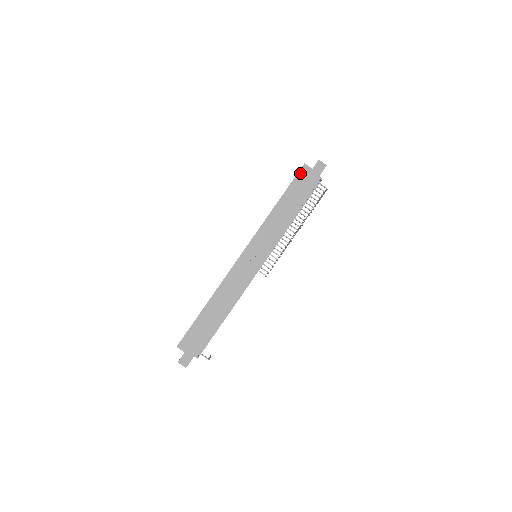
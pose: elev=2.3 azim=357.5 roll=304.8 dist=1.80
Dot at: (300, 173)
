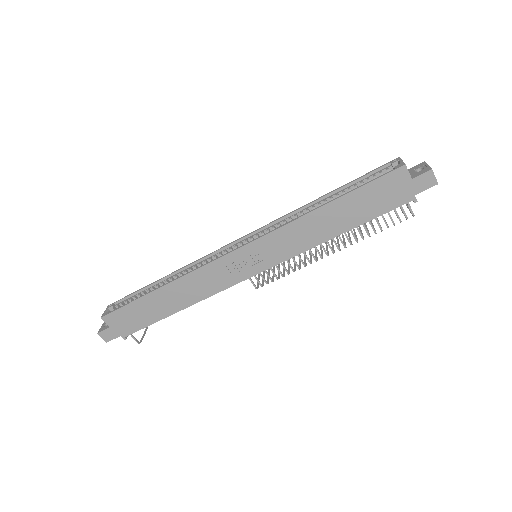
Dot at: (388, 176)
